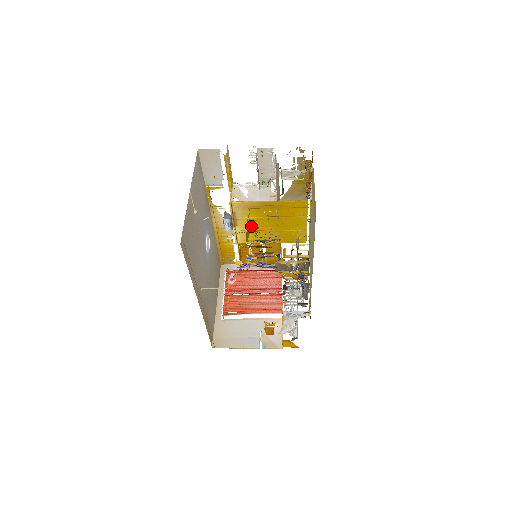
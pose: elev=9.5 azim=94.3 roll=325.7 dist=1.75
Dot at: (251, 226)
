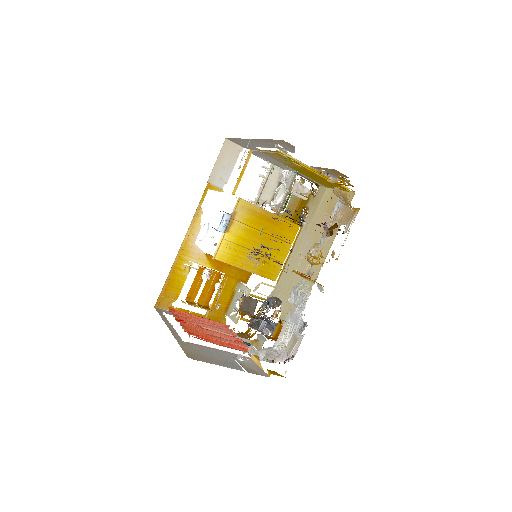
Dot at: (240, 238)
